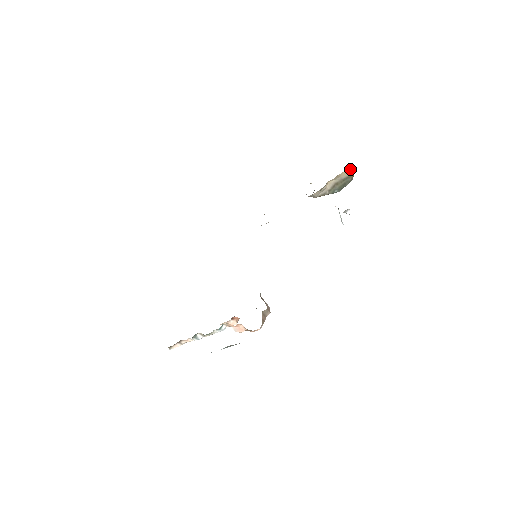
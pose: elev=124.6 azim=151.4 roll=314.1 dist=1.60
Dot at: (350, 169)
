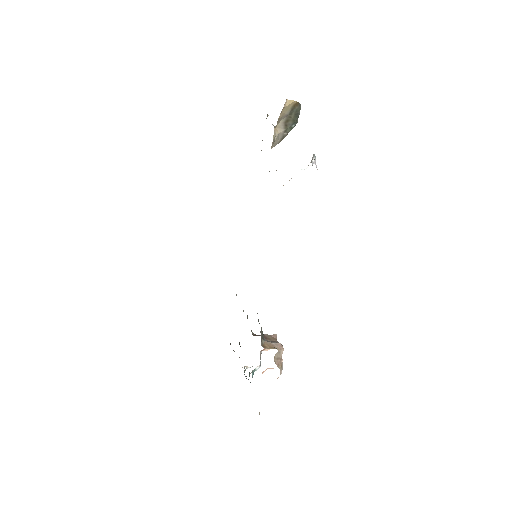
Dot at: (286, 104)
